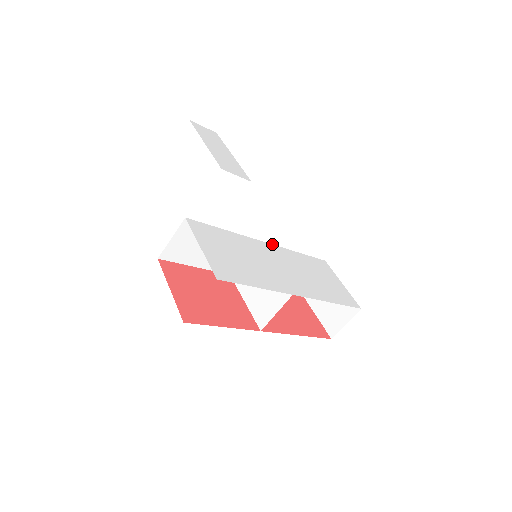
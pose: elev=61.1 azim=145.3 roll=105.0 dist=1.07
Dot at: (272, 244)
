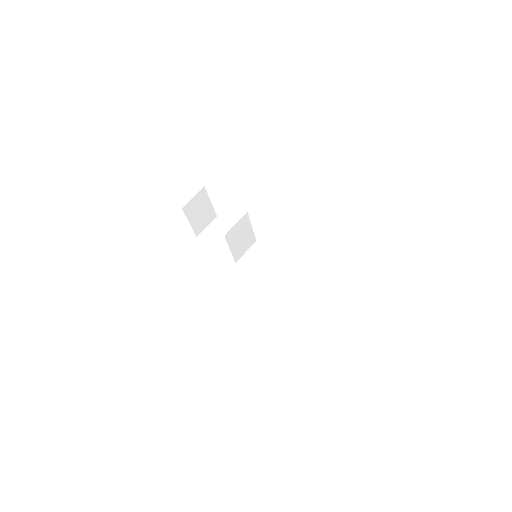
Dot at: occluded
